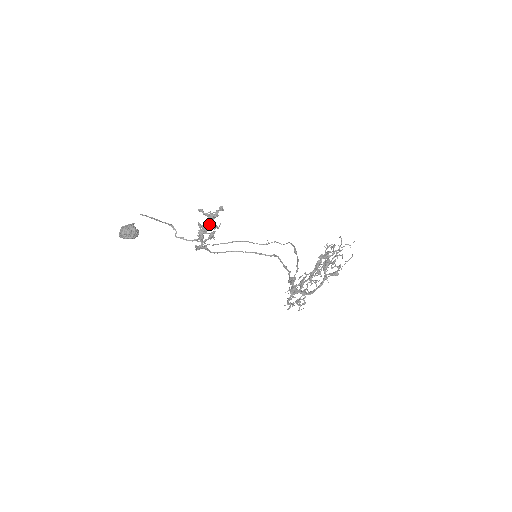
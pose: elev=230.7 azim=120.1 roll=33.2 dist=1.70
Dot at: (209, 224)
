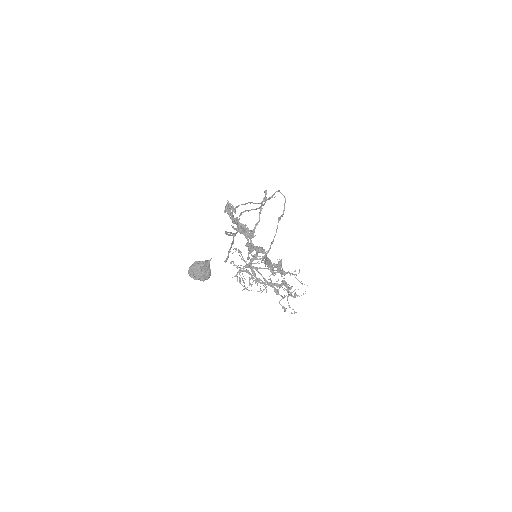
Dot at: (259, 252)
